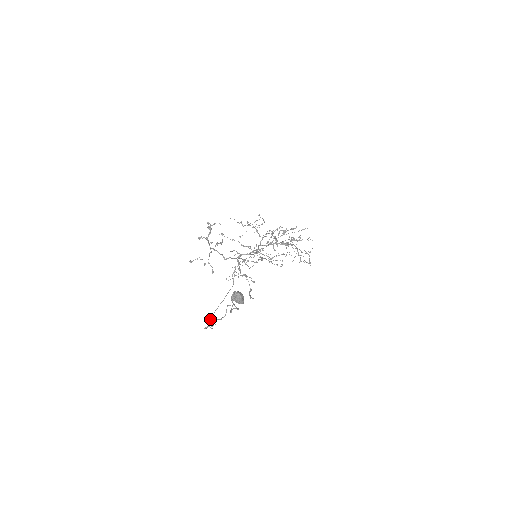
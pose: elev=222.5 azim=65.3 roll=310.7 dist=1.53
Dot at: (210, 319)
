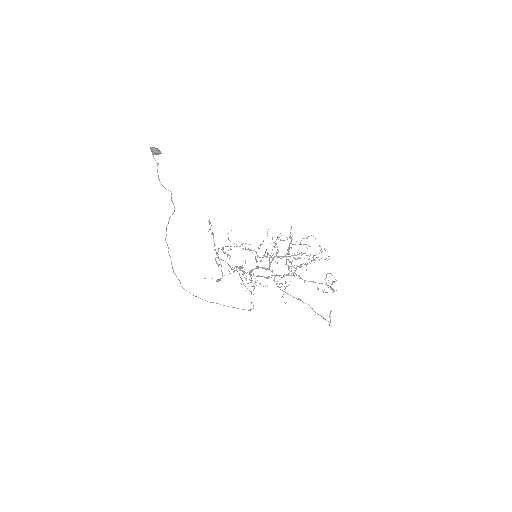
Dot at: (196, 296)
